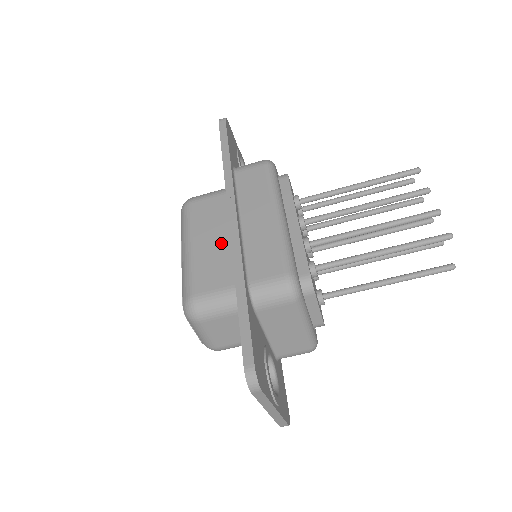
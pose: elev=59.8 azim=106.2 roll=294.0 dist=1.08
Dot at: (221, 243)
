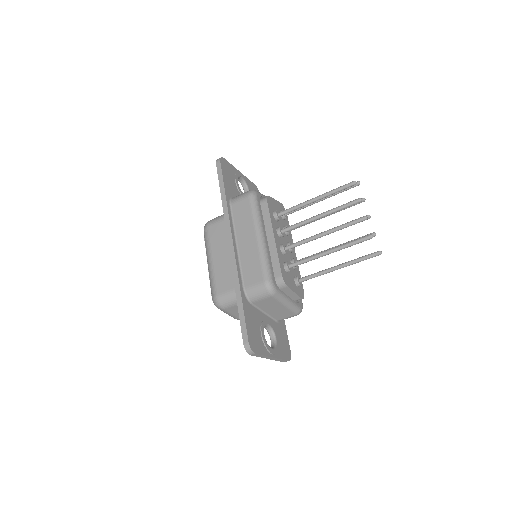
Dot at: (229, 257)
